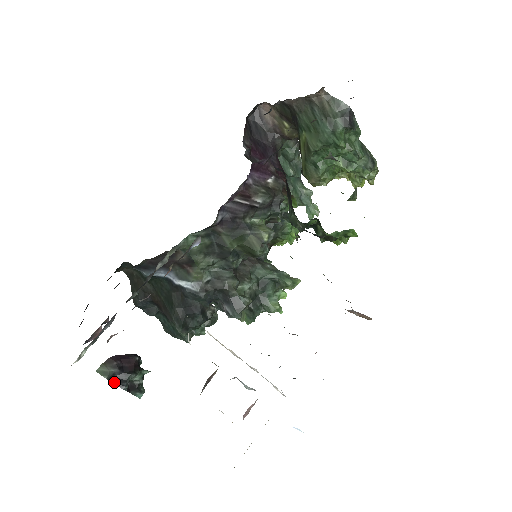
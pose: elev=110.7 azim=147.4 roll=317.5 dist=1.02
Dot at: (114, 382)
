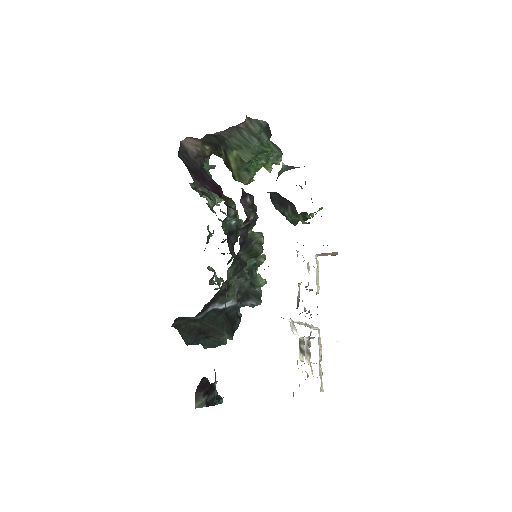
Dot at: (210, 405)
